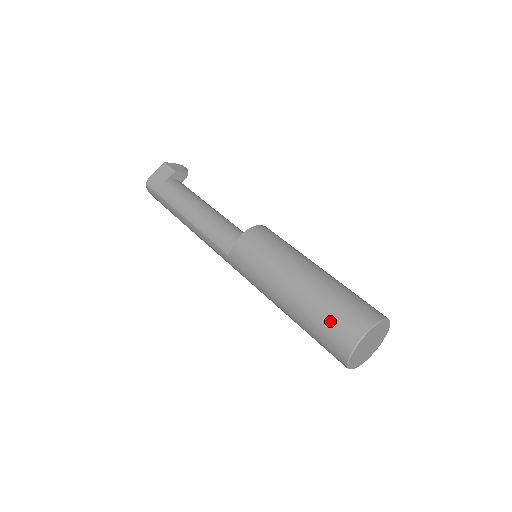
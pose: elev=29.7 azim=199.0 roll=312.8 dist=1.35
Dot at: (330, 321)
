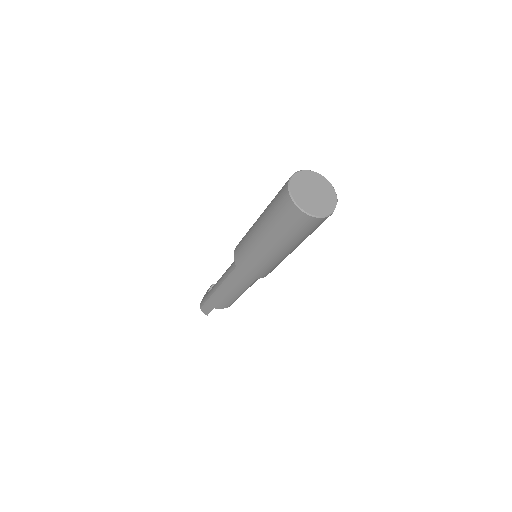
Dot at: (275, 201)
